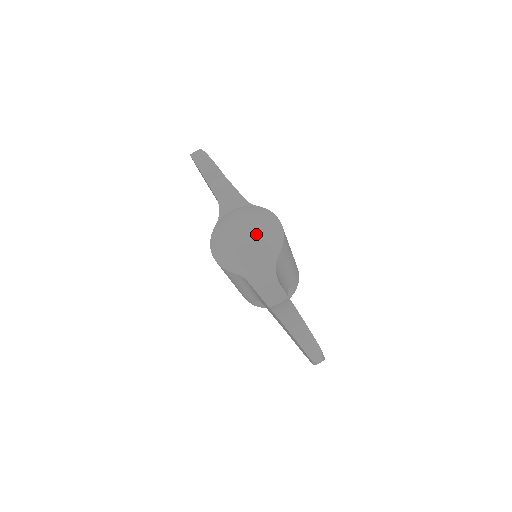
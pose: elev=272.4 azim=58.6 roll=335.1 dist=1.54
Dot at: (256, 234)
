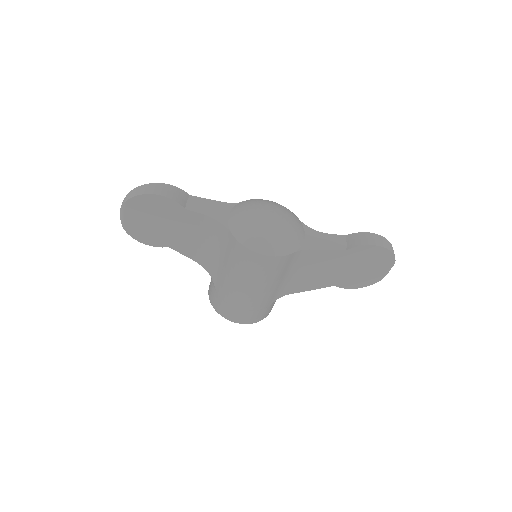
Dot at: (280, 211)
